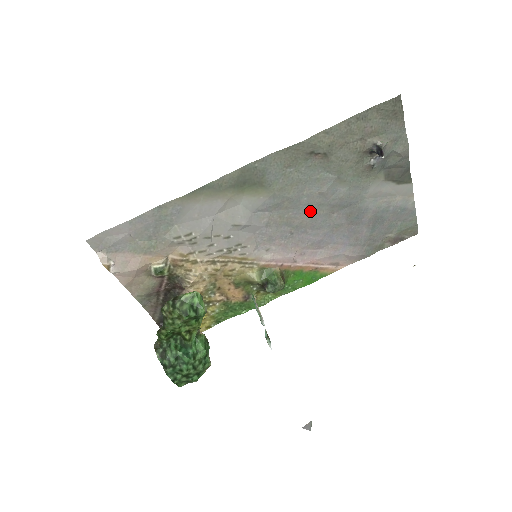
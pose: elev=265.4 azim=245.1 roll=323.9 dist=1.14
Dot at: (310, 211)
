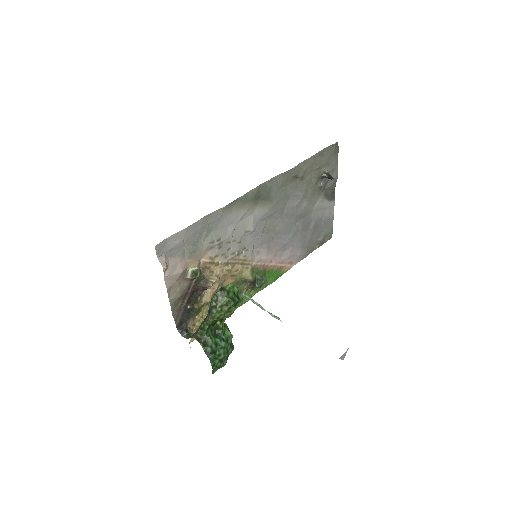
Dot at: (286, 220)
